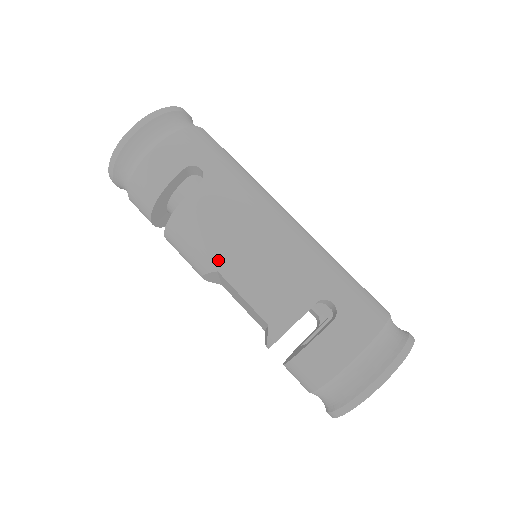
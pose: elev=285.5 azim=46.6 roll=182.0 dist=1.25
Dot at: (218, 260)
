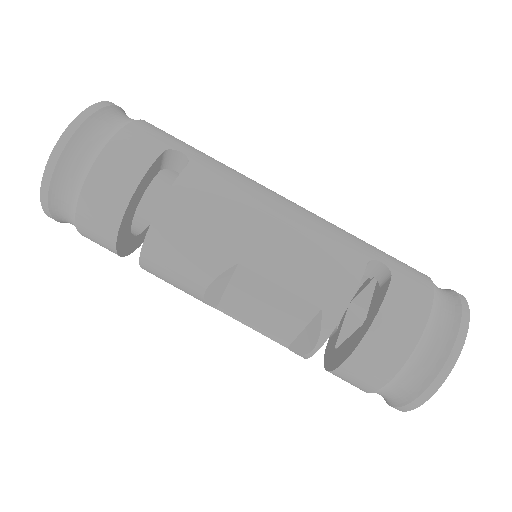
Dot at: (237, 247)
